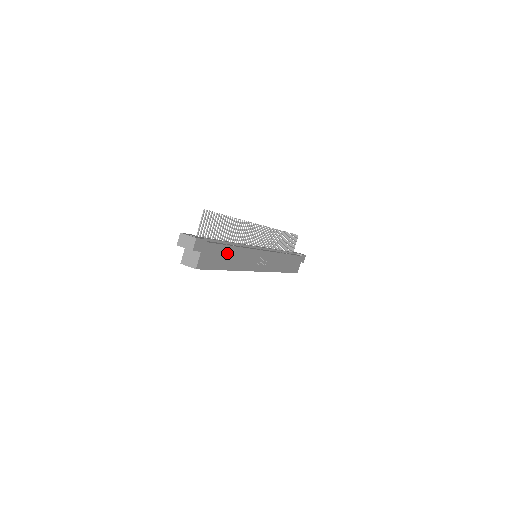
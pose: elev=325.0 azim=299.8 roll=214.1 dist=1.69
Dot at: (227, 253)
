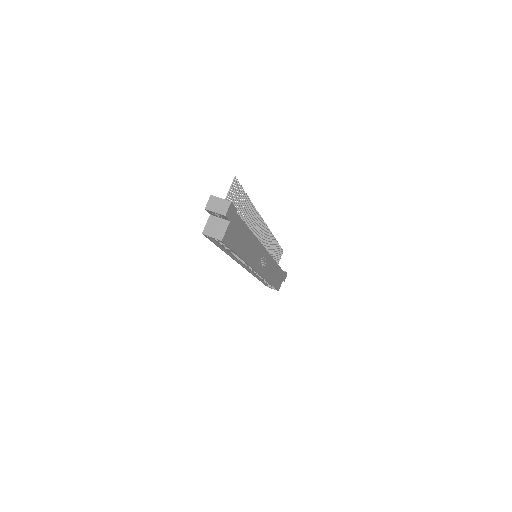
Dot at: (245, 236)
